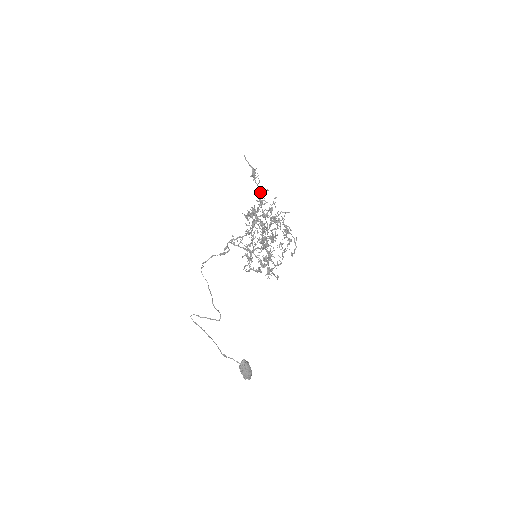
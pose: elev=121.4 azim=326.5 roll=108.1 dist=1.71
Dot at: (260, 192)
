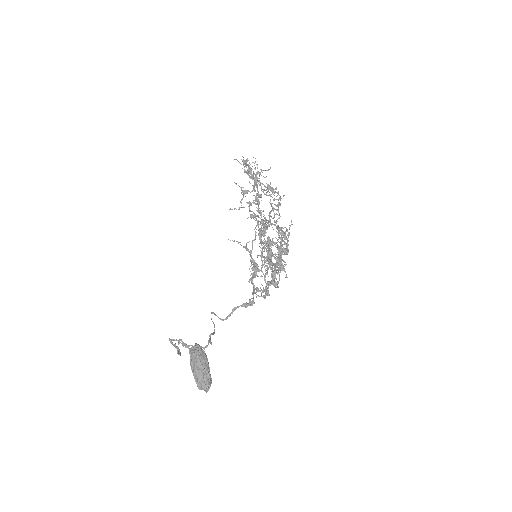
Dot at: occluded
